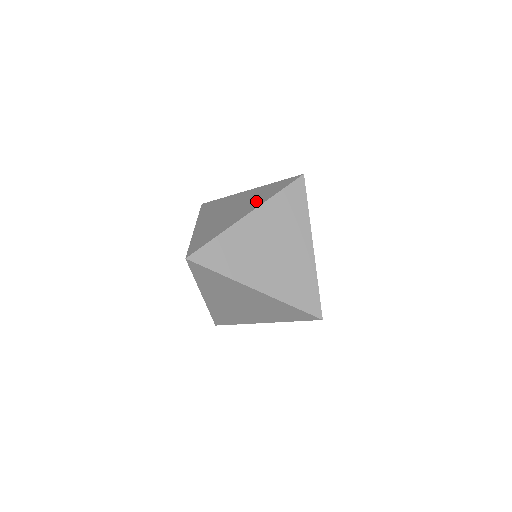
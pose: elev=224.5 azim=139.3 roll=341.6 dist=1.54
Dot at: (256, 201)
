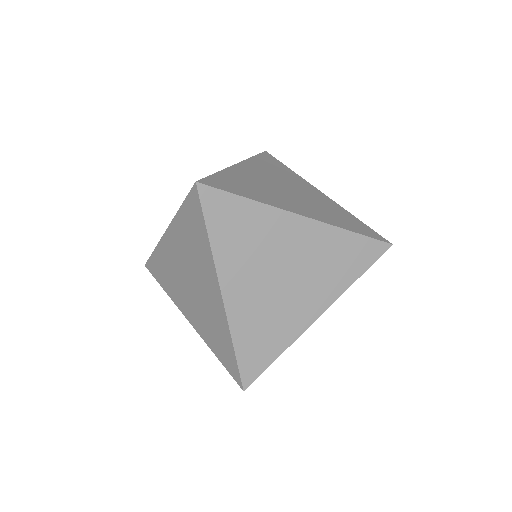
Dot at: (323, 213)
